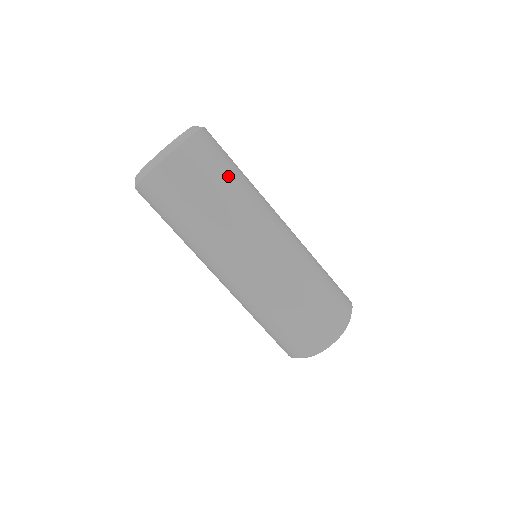
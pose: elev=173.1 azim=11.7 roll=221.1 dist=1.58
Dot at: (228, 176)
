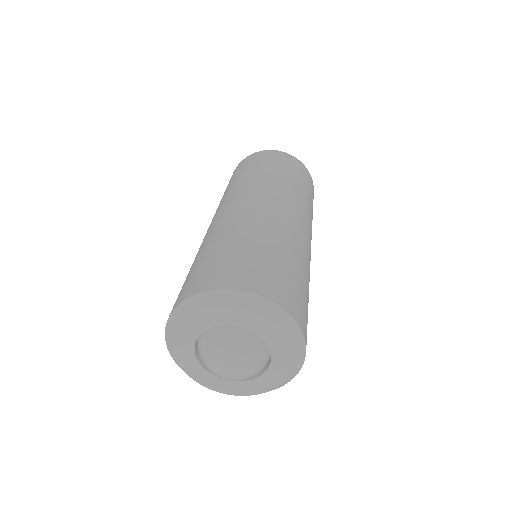
Dot at: occluded
